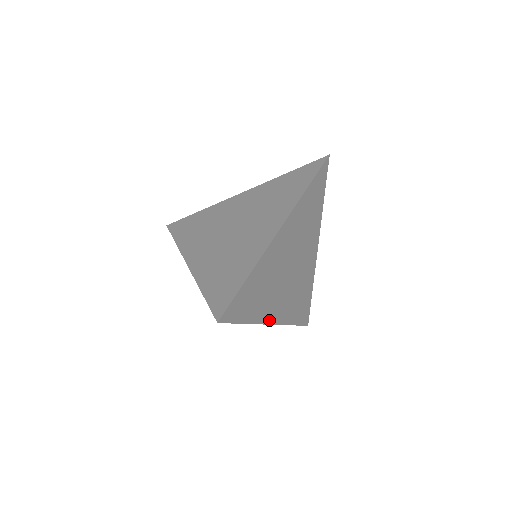
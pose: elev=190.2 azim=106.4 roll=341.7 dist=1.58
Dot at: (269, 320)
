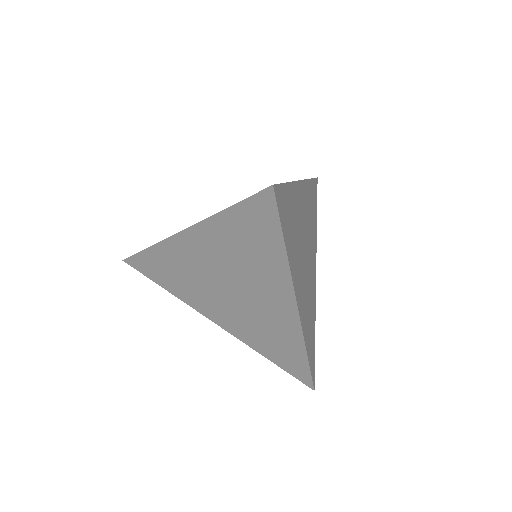
Dot at: (296, 295)
